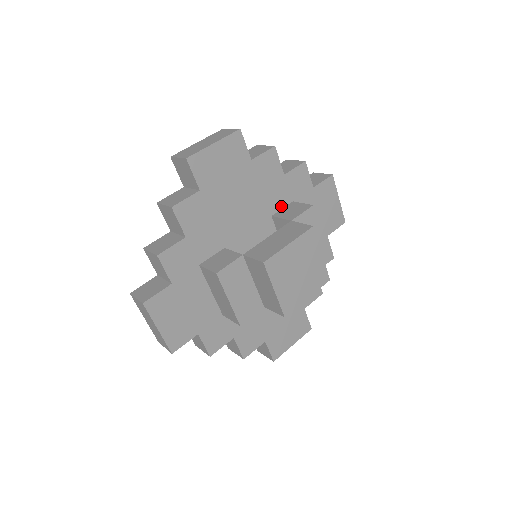
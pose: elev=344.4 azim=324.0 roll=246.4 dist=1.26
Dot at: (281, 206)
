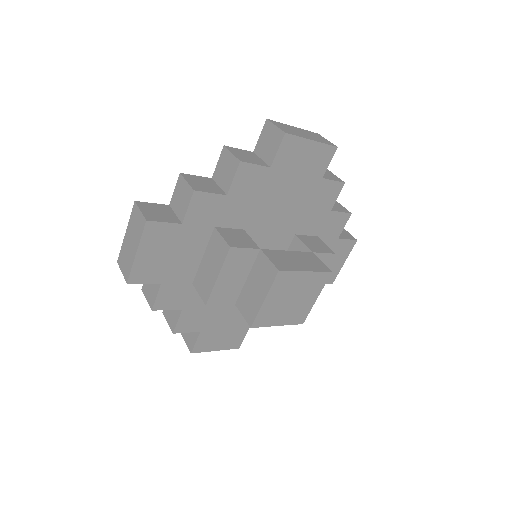
Dot at: (307, 233)
